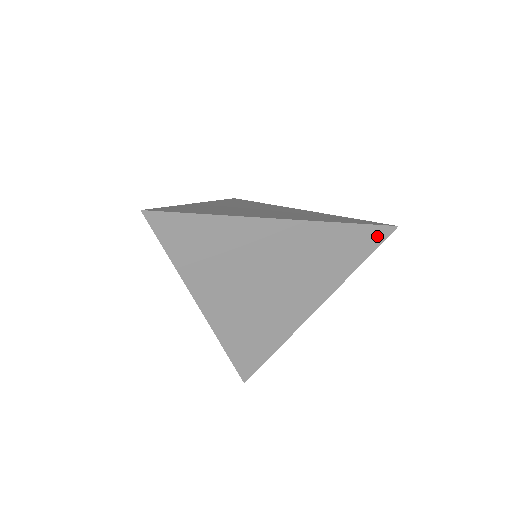
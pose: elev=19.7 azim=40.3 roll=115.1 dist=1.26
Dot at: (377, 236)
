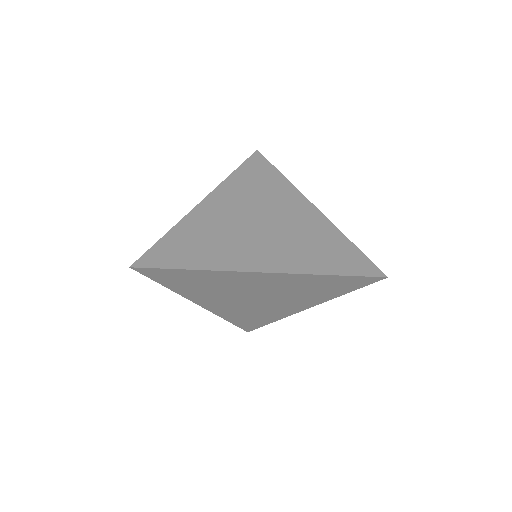
Dot at: (365, 281)
